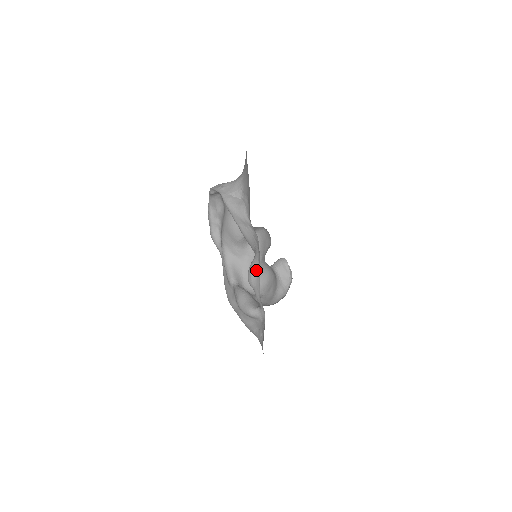
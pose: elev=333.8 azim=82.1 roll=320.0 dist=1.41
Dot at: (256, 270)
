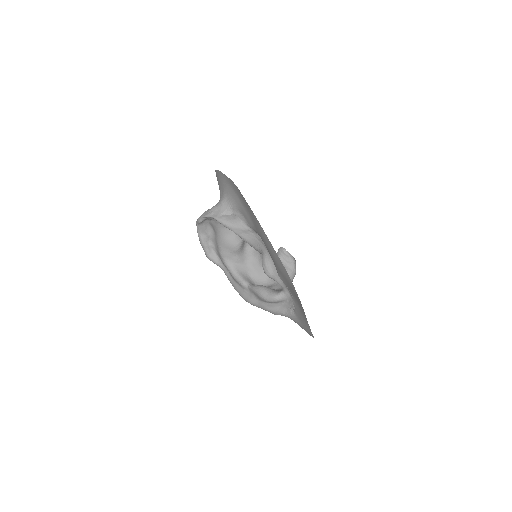
Dot at: (270, 263)
